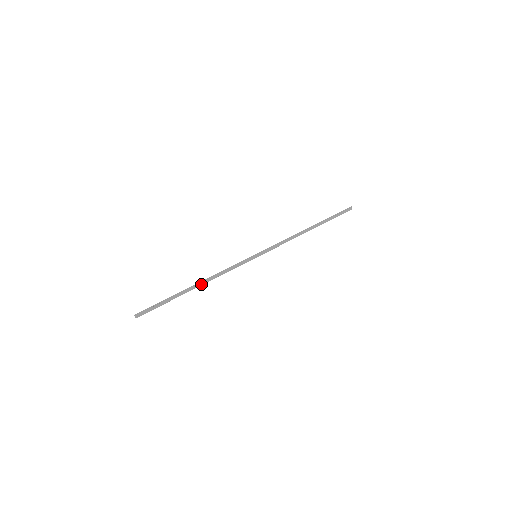
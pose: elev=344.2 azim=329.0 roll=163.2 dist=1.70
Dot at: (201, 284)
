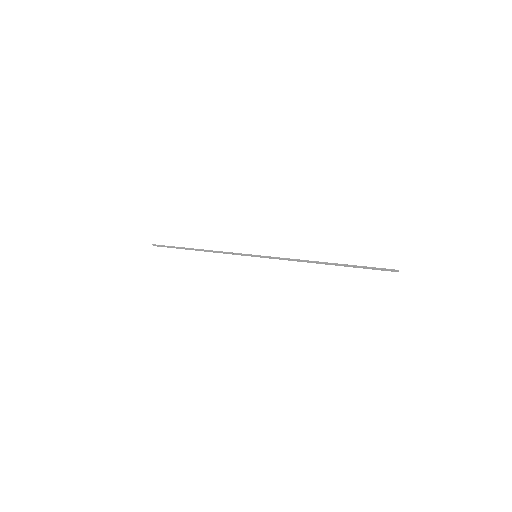
Dot at: (203, 250)
